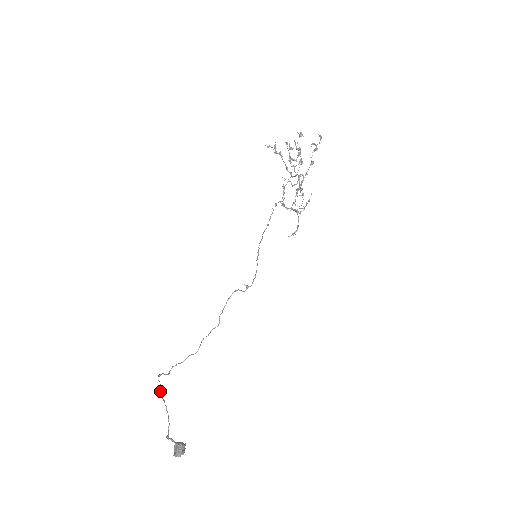
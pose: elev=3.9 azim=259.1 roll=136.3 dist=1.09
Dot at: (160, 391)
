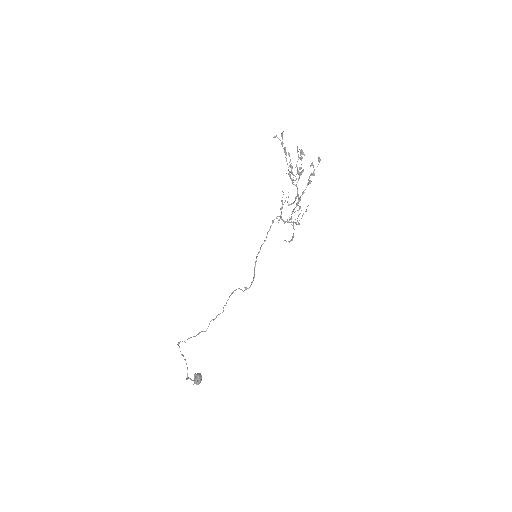
Dot at: (180, 351)
